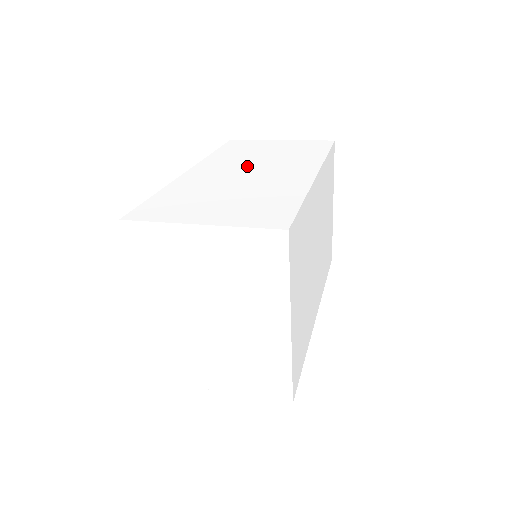
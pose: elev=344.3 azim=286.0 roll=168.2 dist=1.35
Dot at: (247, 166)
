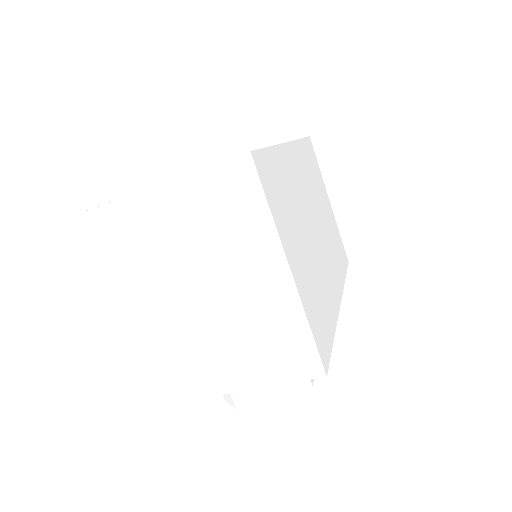
Dot at: occluded
